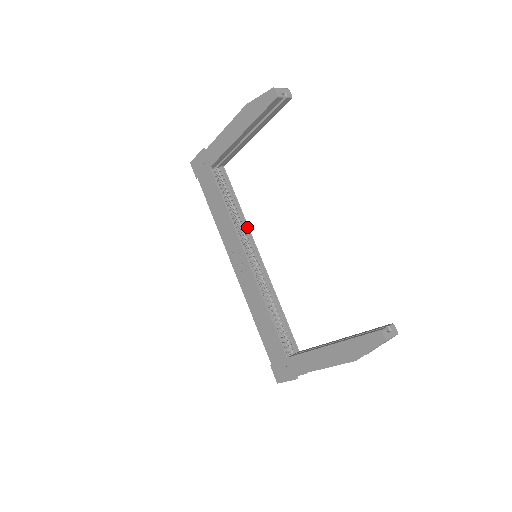
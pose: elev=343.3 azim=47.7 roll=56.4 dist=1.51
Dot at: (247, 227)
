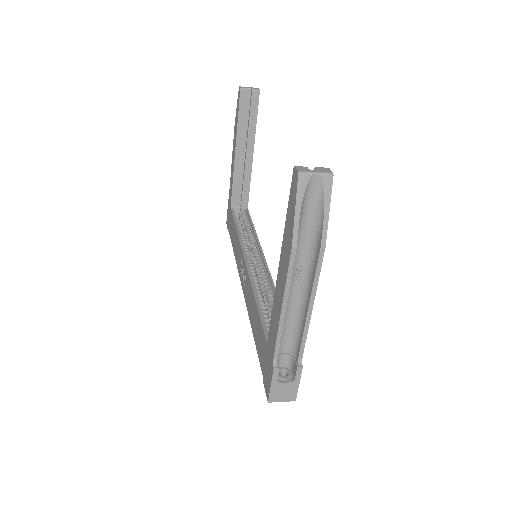
Dot at: (257, 241)
